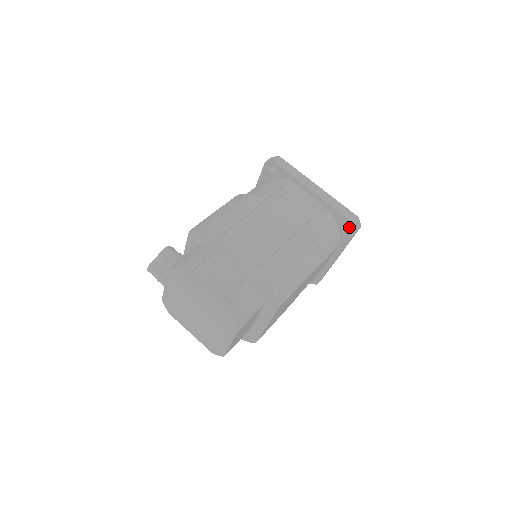
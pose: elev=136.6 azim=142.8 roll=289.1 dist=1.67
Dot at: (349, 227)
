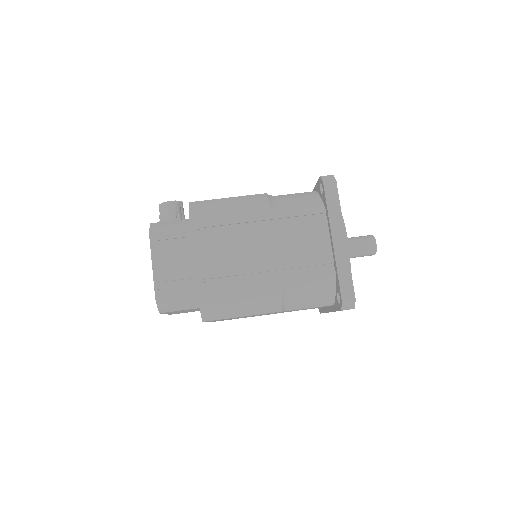
Dot at: occluded
